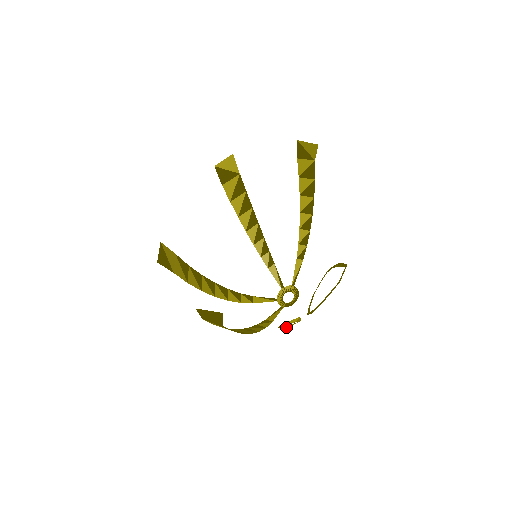
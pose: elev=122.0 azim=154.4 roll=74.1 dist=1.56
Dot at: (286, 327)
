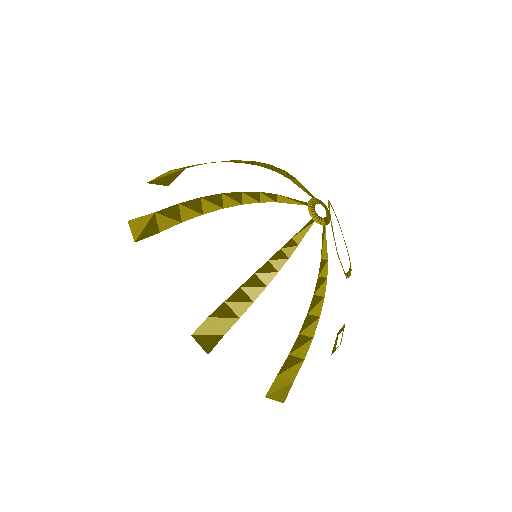
Dot at: (338, 332)
